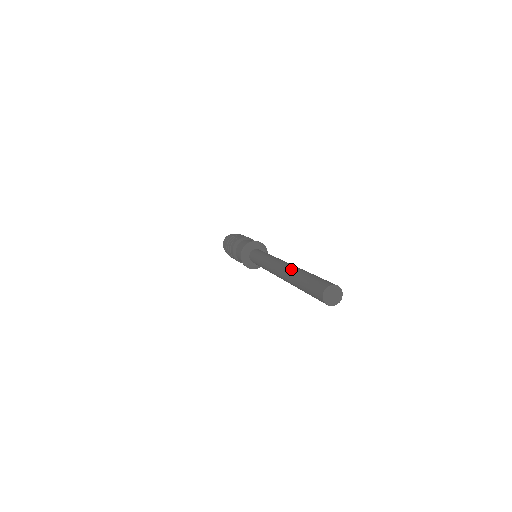
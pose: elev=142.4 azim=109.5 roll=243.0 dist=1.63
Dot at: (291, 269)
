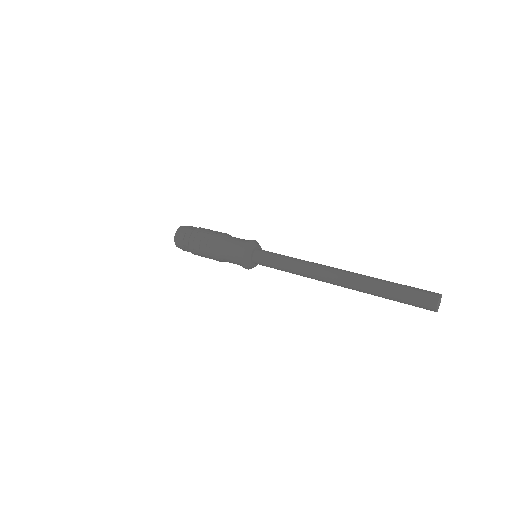
Dot at: (359, 281)
